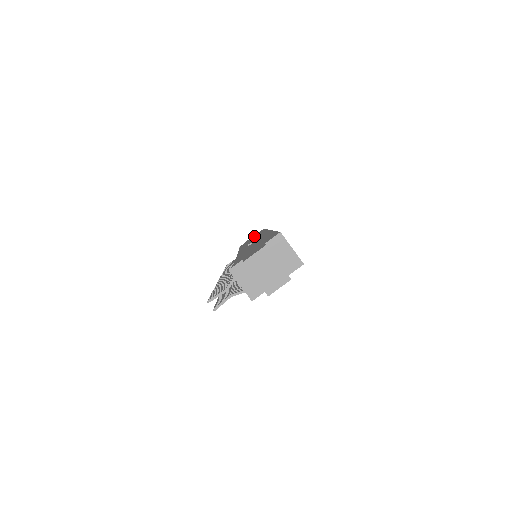
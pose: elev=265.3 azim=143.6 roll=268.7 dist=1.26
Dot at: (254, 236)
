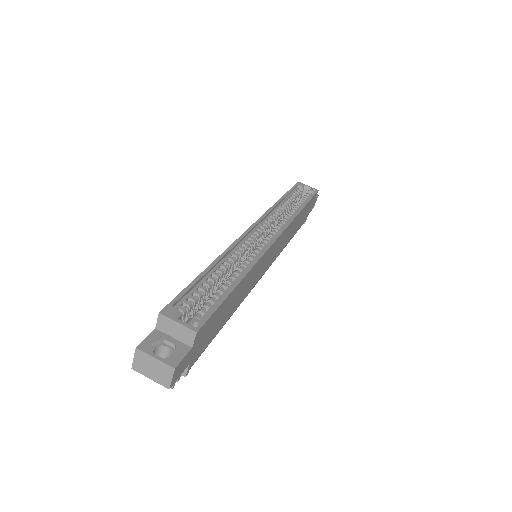
Dot at: occluded
